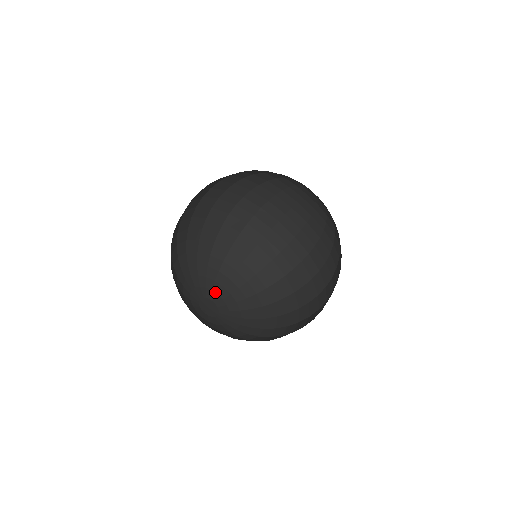
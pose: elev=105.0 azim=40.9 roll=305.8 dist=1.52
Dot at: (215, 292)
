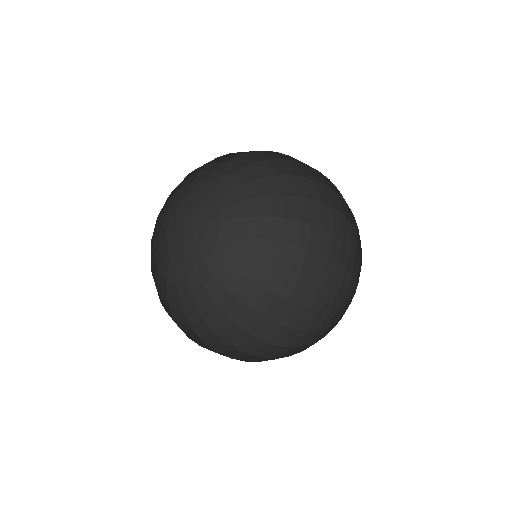
Dot at: (201, 207)
